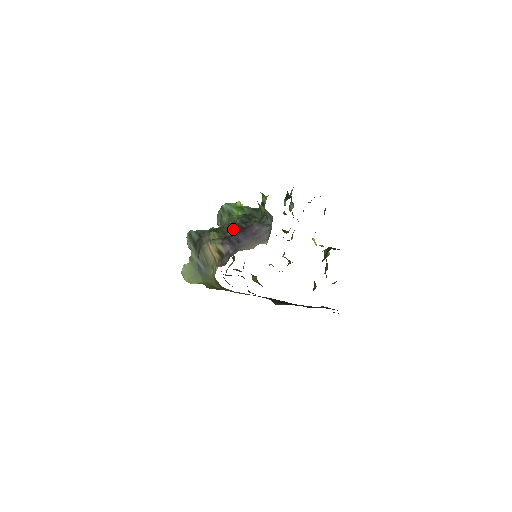
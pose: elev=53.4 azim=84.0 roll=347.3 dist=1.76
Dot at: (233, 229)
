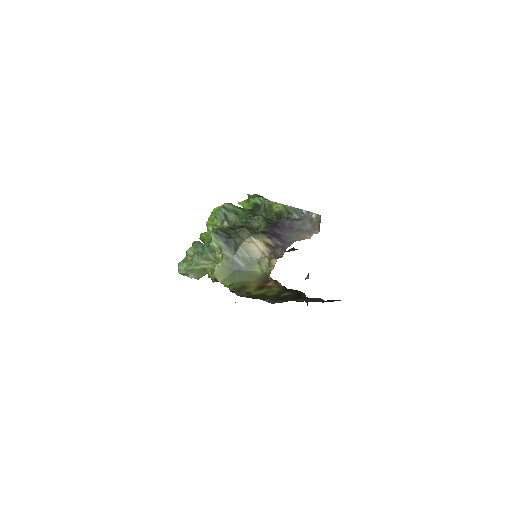
Dot at: (254, 226)
